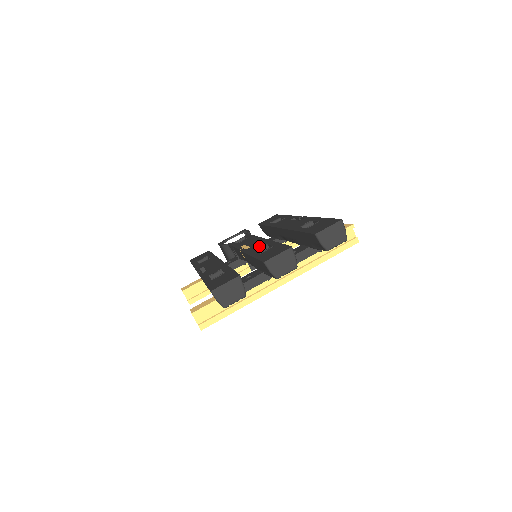
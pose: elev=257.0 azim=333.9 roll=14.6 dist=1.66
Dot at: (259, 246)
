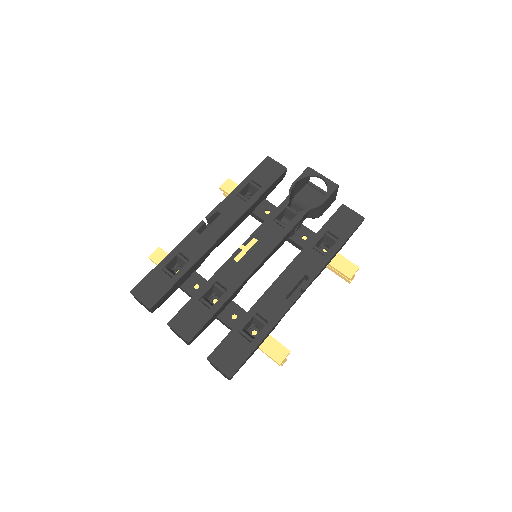
Dot at: (228, 279)
